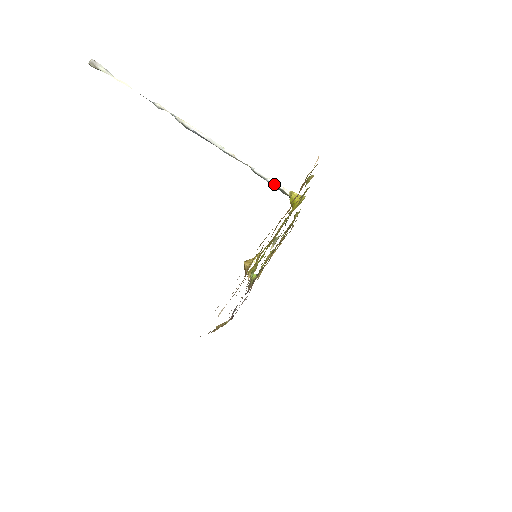
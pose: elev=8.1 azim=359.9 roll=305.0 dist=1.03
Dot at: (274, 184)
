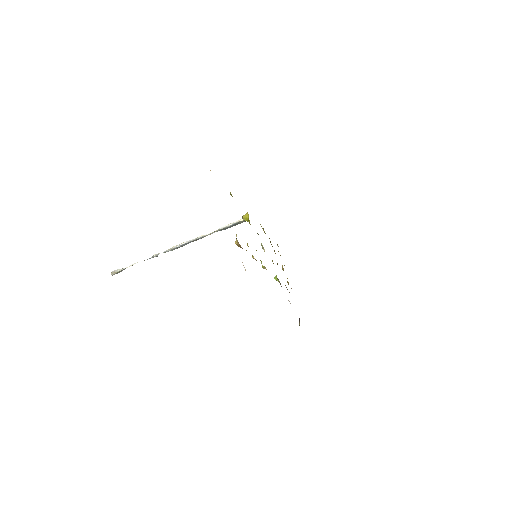
Dot at: (233, 224)
